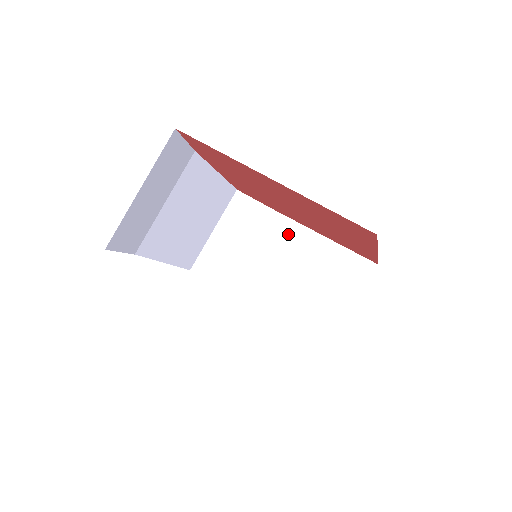
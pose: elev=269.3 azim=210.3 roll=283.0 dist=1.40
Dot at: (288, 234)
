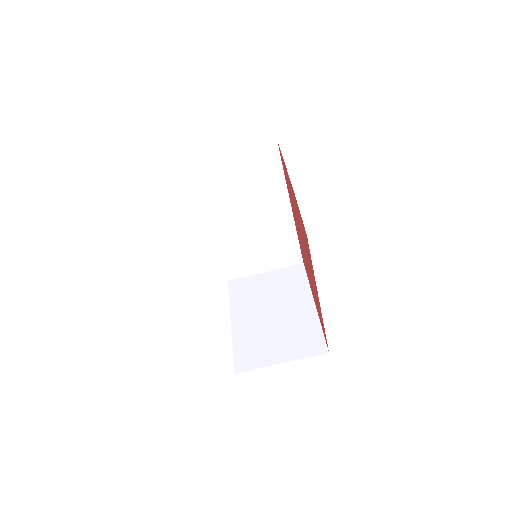
Dot at: (277, 202)
